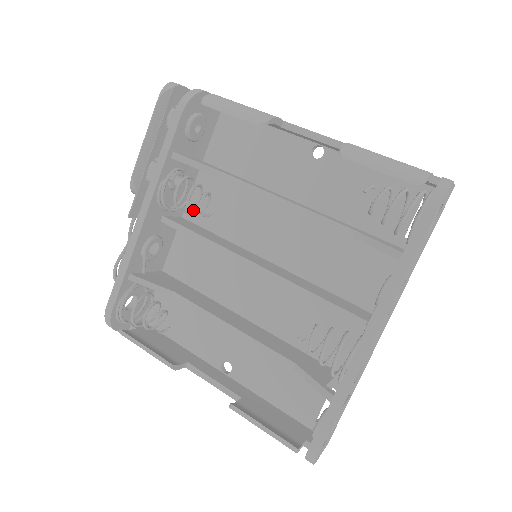
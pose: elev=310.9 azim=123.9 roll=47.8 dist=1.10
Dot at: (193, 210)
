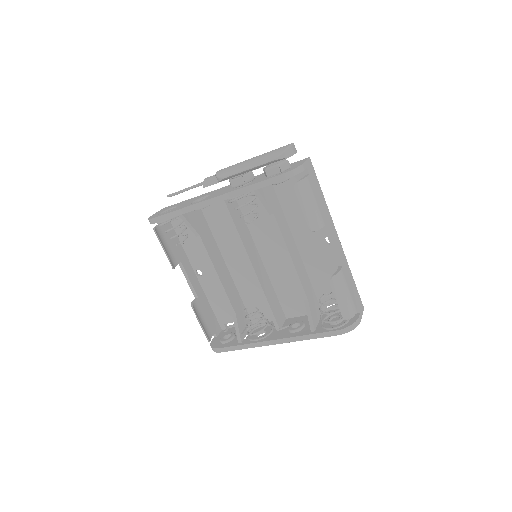
Dot at: occluded
